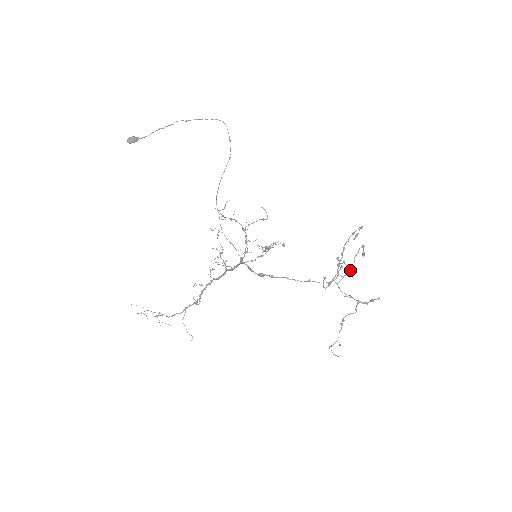
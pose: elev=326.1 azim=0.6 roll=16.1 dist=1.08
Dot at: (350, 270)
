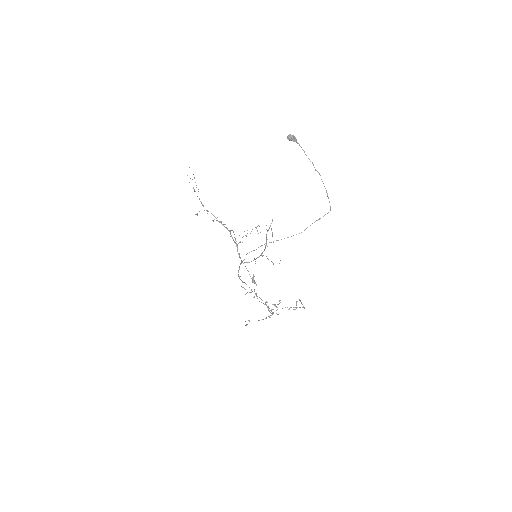
Dot at: occluded
